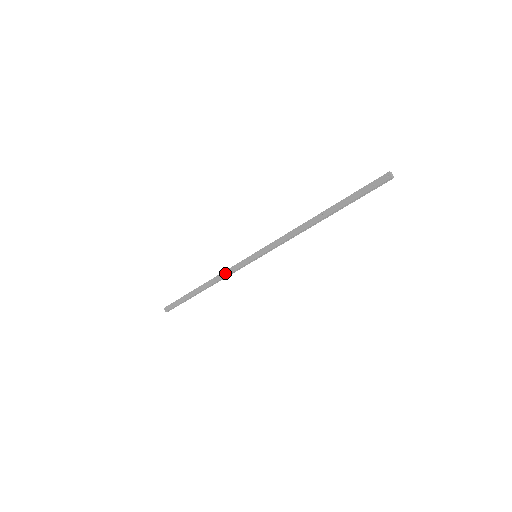
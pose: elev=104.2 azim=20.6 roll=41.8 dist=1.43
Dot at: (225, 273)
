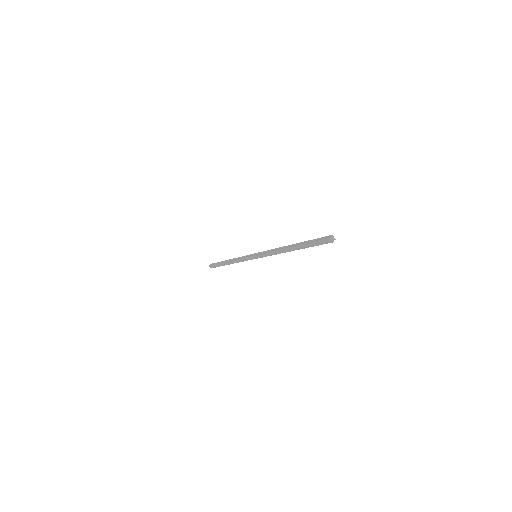
Dot at: (239, 260)
